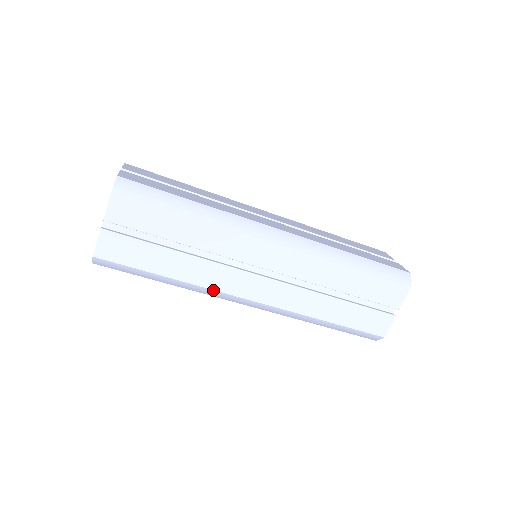
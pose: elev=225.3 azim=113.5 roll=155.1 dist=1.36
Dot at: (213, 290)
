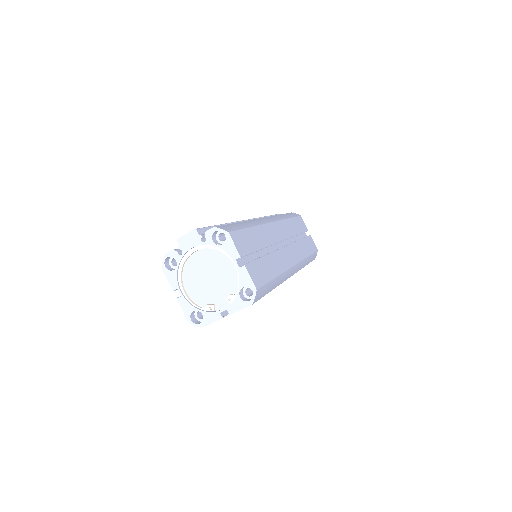
Dot at: occluded
